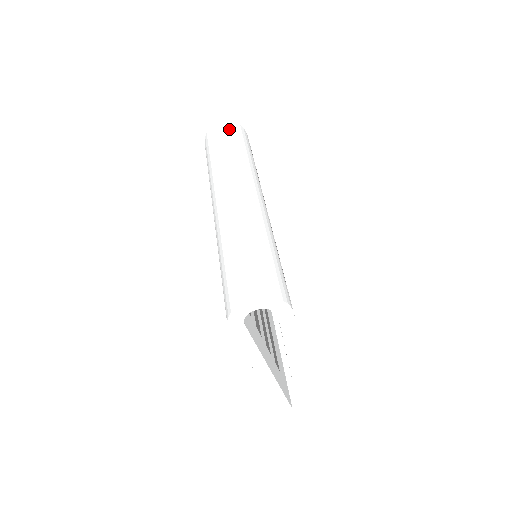
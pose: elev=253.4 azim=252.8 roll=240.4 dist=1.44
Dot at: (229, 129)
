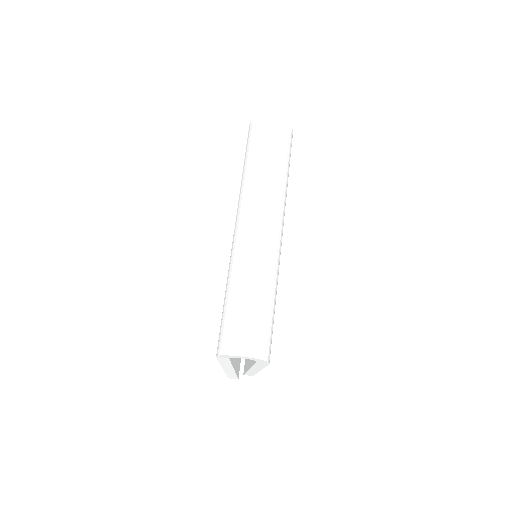
Dot at: (278, 132)
